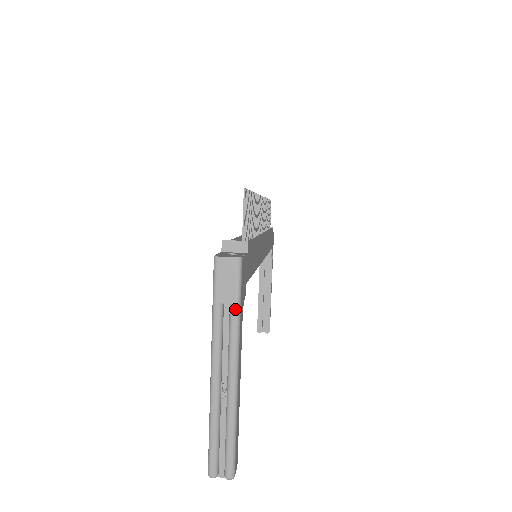
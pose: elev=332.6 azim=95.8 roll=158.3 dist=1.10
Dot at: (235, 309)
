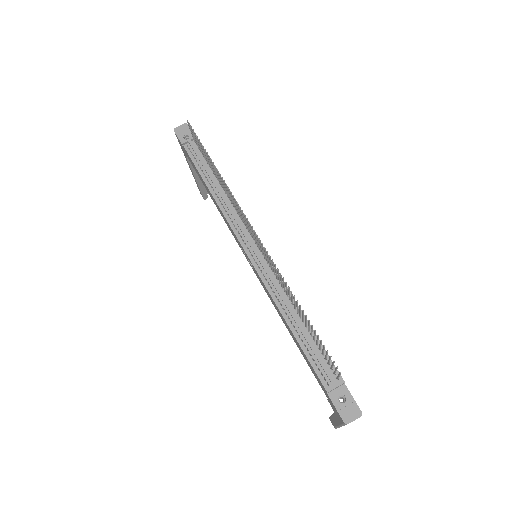
Dot at: occluded
